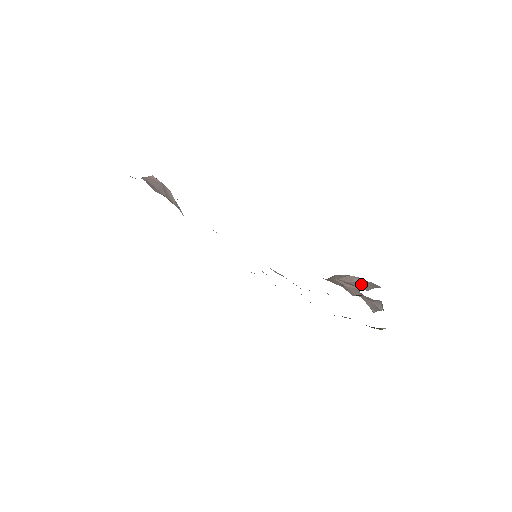
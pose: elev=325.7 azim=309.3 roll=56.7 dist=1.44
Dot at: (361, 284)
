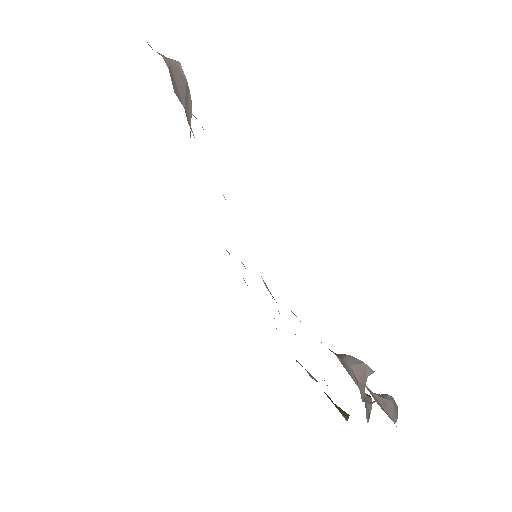
Dot at: (388, 405)
